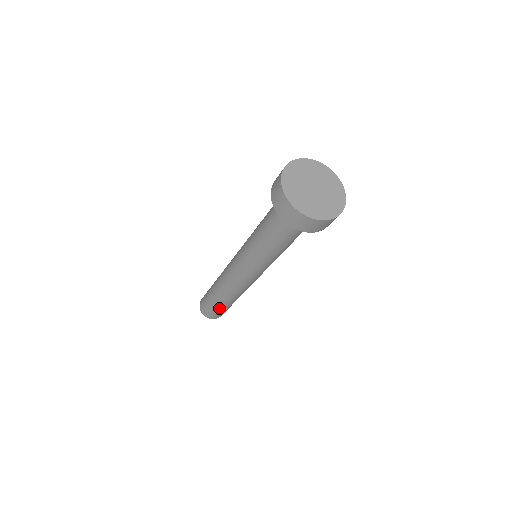
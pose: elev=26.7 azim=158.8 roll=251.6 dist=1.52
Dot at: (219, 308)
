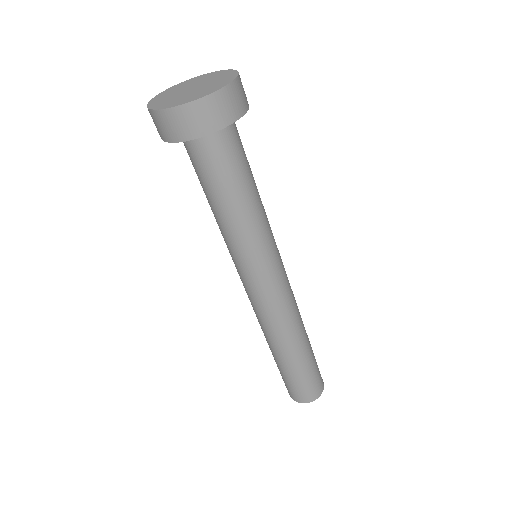
Dot at: (298, 373)
